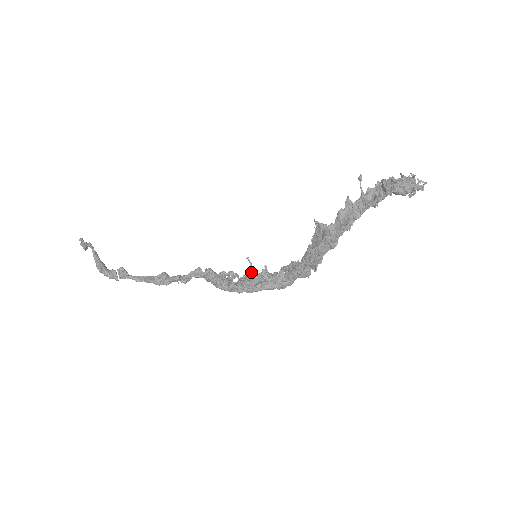
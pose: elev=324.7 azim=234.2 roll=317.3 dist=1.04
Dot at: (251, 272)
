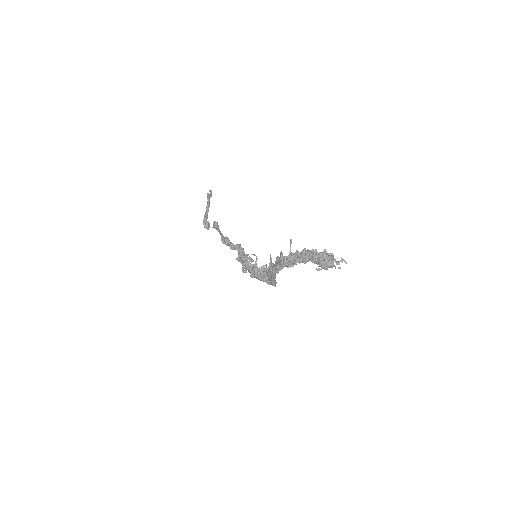
Dot at: (255, 264)
